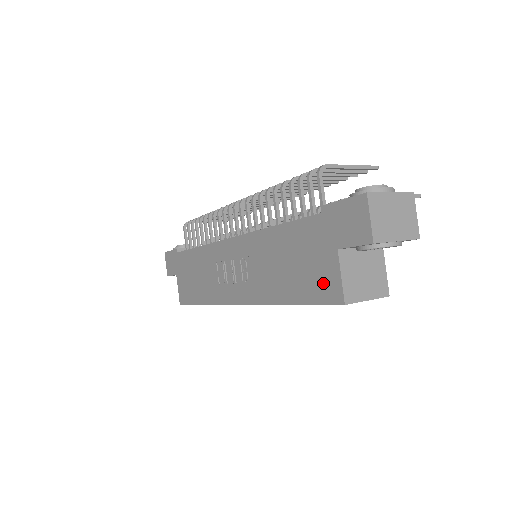
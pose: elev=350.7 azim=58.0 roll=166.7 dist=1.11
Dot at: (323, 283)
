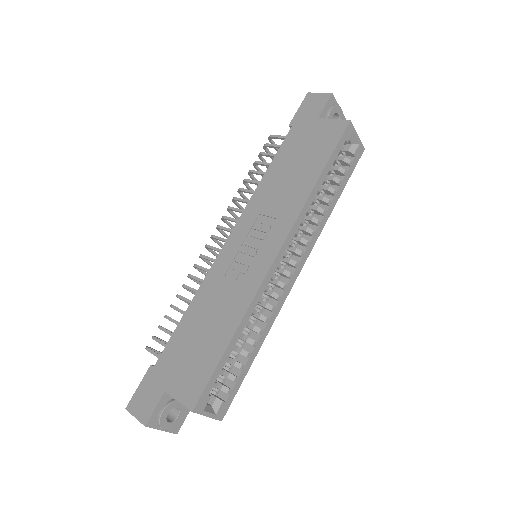
Dot at: (328, 135)
